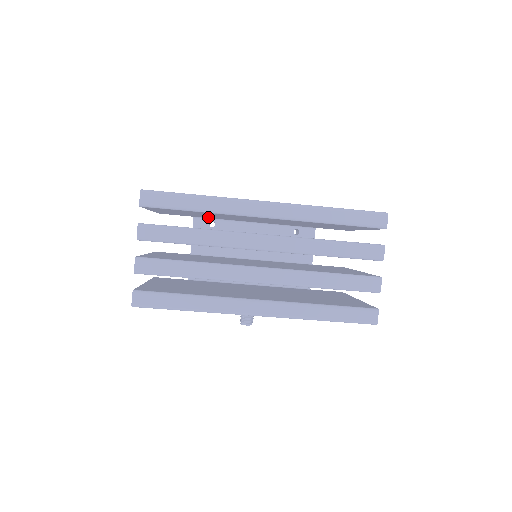
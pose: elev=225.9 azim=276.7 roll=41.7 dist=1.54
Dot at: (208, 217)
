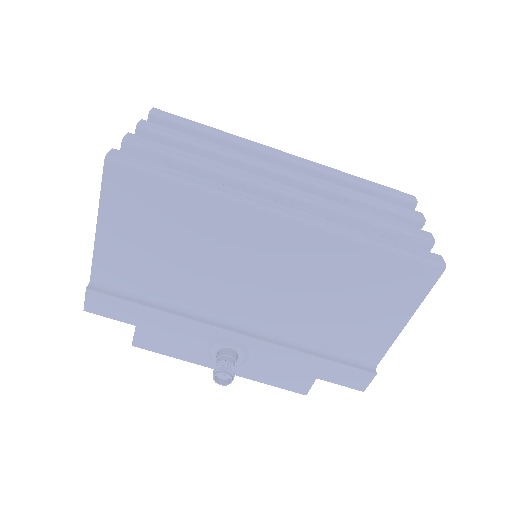
Dot at: occluded
